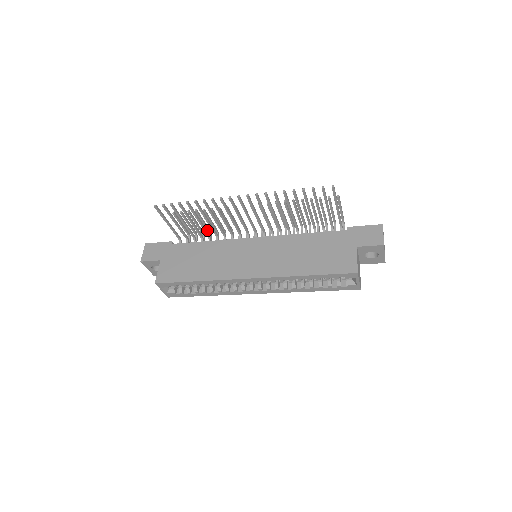
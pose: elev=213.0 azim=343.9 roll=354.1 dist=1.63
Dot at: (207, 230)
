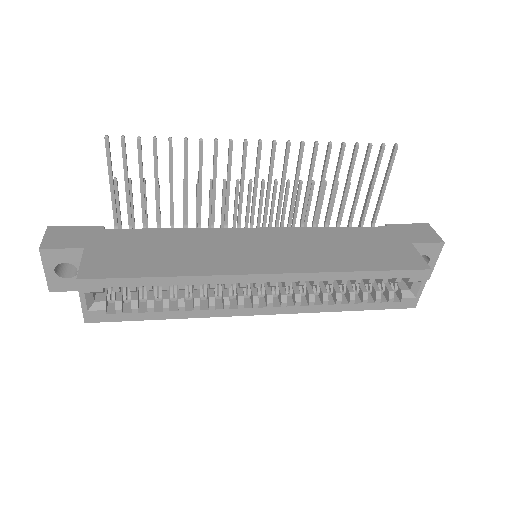
Dot at: occluded
